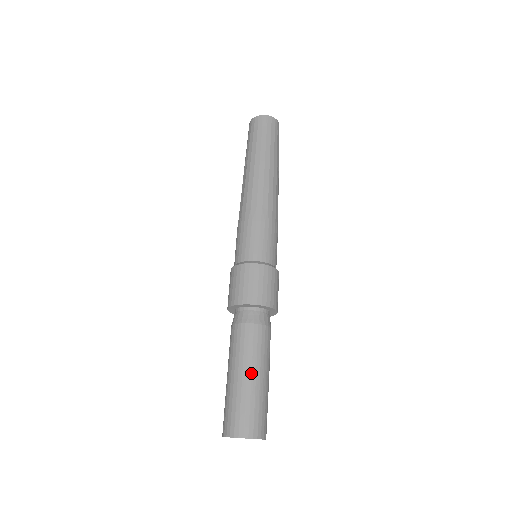
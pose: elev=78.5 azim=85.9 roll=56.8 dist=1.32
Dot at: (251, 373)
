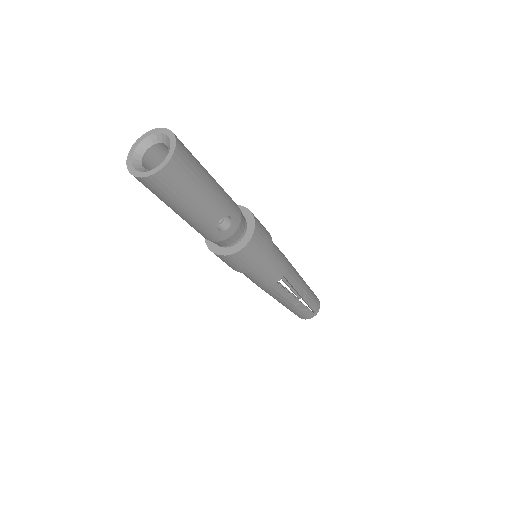
Dot at: occluded
